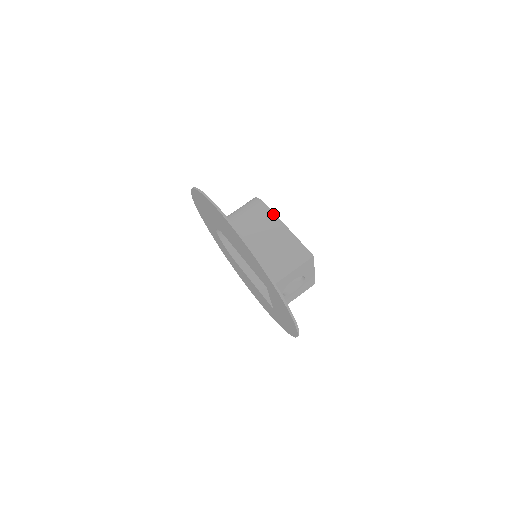
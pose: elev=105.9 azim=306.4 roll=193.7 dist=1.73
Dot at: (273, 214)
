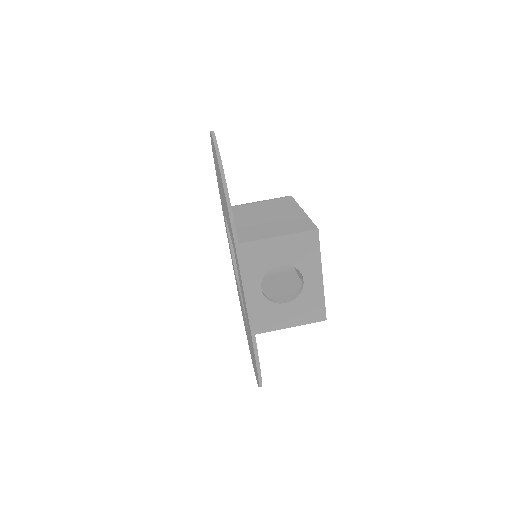
Dot at: (293, 201)
